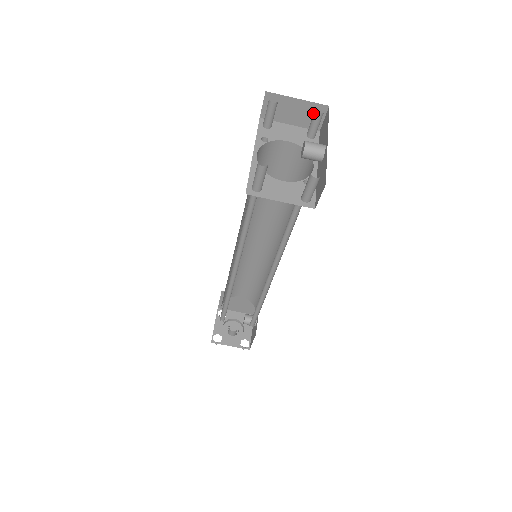
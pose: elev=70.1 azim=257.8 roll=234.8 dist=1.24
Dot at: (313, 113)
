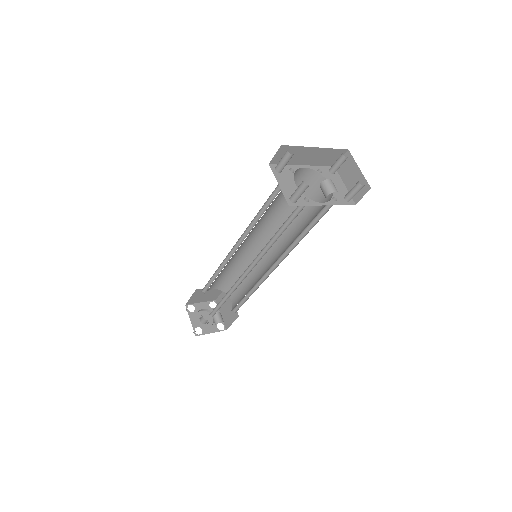
Dot at: occluded
